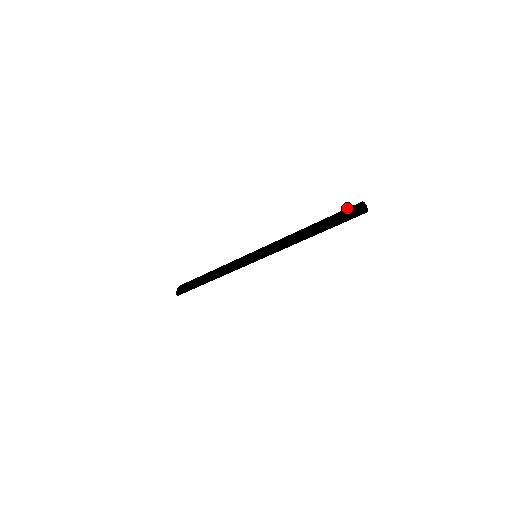
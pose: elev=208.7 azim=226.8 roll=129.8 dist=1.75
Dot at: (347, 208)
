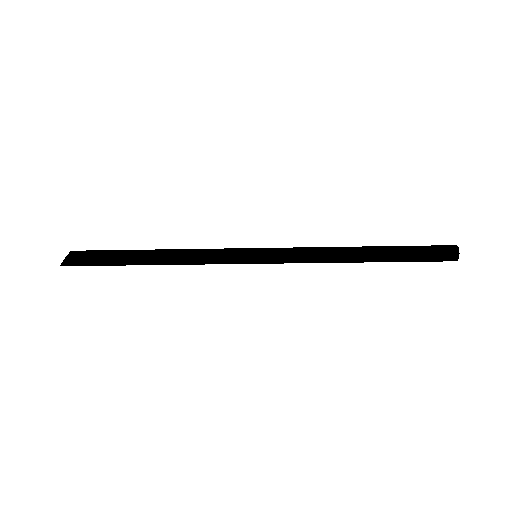
Dot at: (435, 247)
